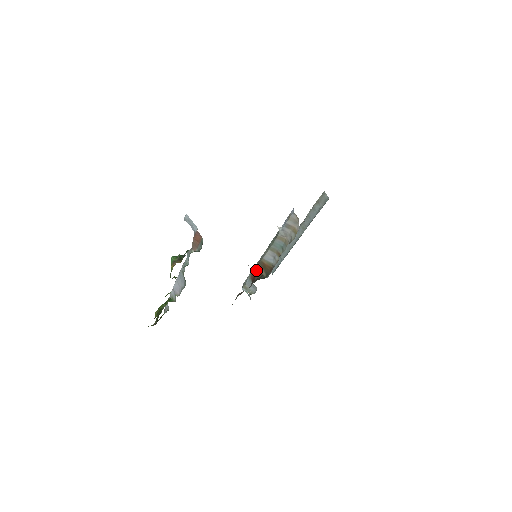
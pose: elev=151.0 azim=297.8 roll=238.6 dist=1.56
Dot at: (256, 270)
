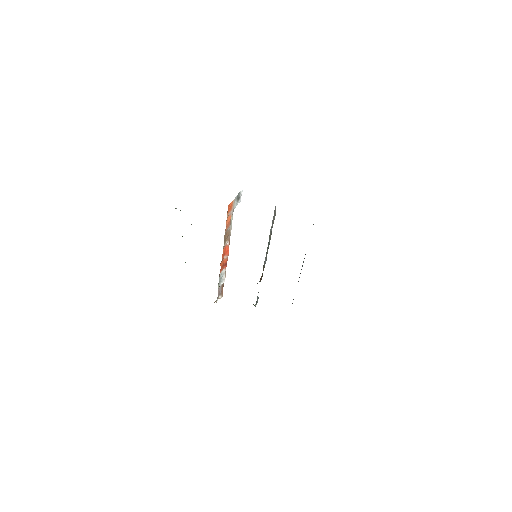
Dot at: (260, 278)
